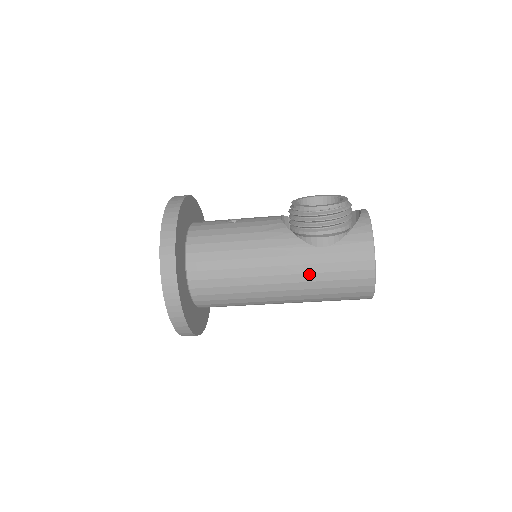
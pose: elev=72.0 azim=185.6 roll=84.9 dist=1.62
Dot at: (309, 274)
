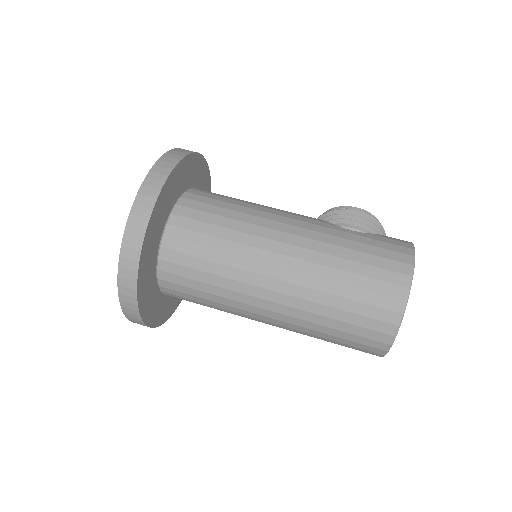
Dot at: (328, 244)
